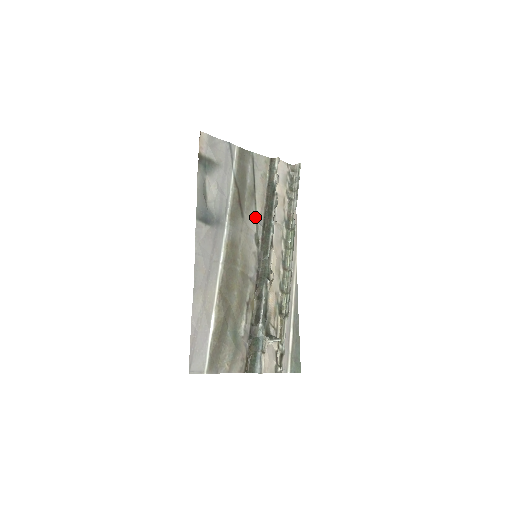
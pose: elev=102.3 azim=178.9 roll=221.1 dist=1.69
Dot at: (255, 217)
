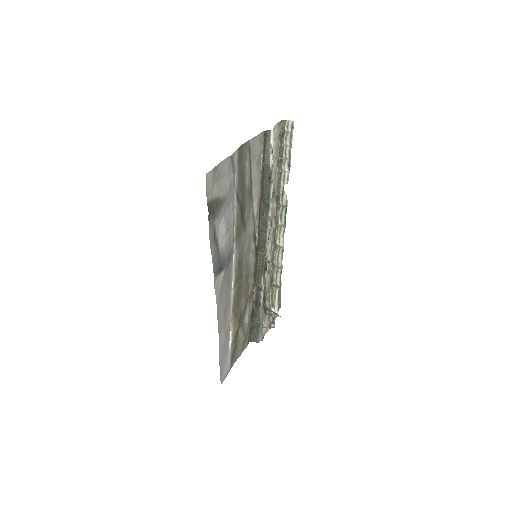
Dot at: (252, 215)
